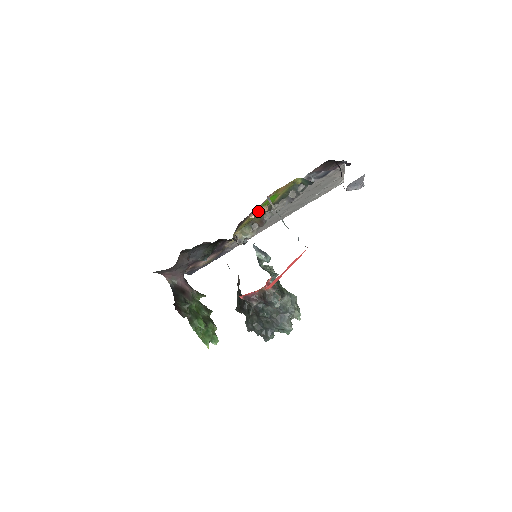
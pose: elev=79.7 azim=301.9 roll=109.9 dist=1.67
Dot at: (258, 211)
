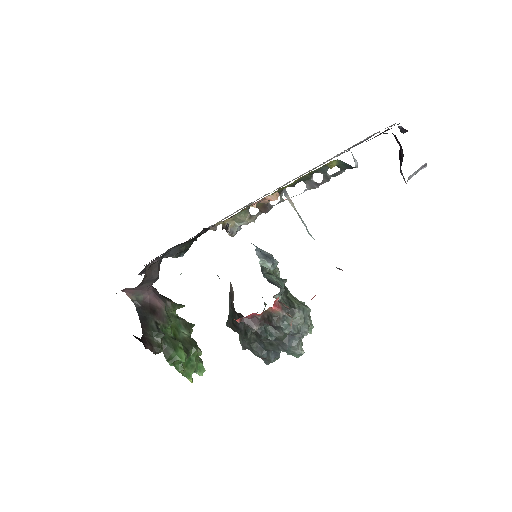
Dot at: (263, 198)
